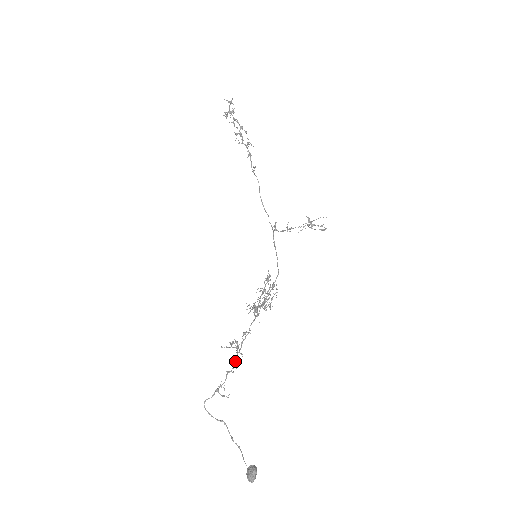
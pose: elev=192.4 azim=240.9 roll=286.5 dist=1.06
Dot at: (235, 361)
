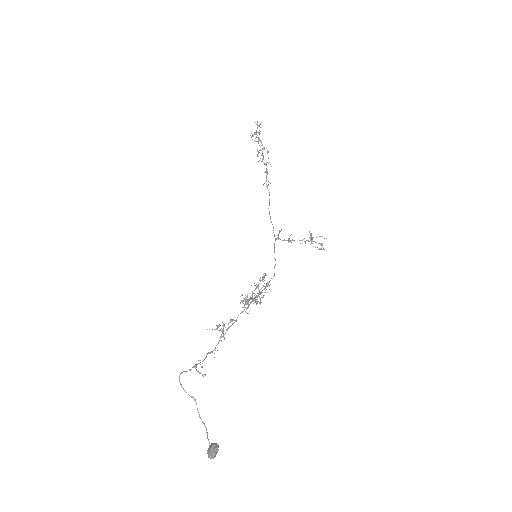
Dot at: (217, 344)
